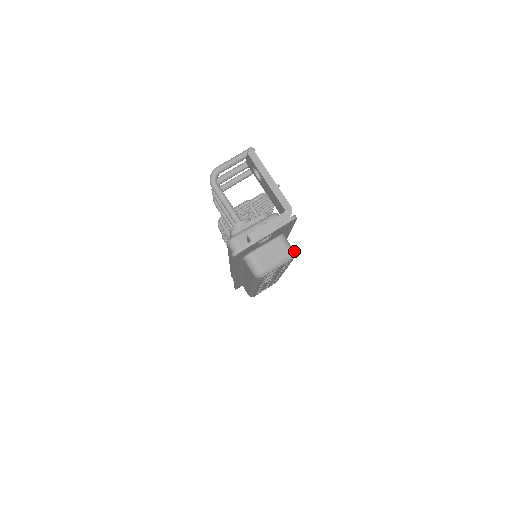
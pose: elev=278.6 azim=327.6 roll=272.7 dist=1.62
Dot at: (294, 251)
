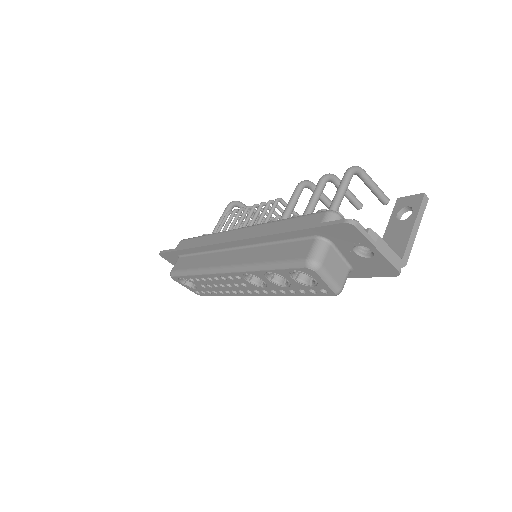
Dot at: occluded
